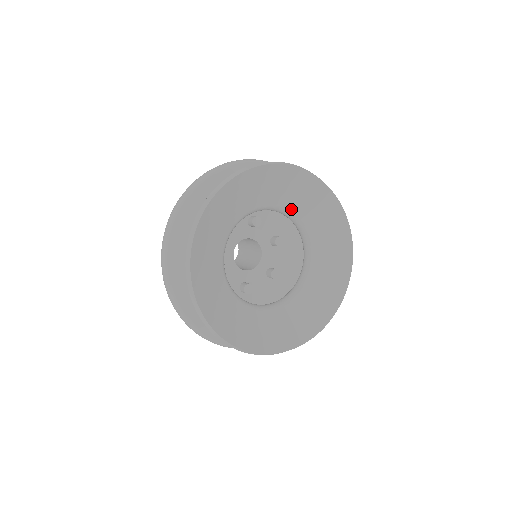
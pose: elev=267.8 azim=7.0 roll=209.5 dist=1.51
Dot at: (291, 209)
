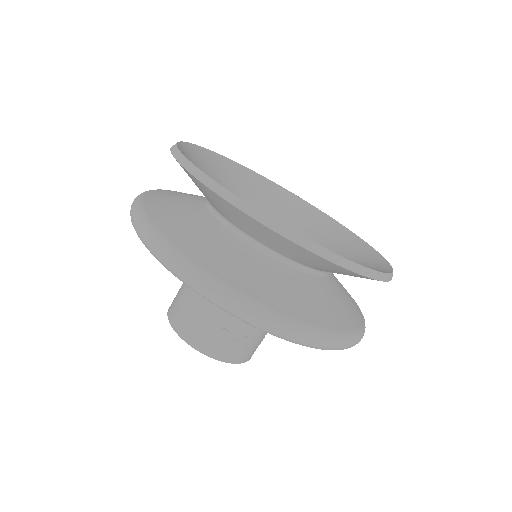
Dot at: (238, 193)
